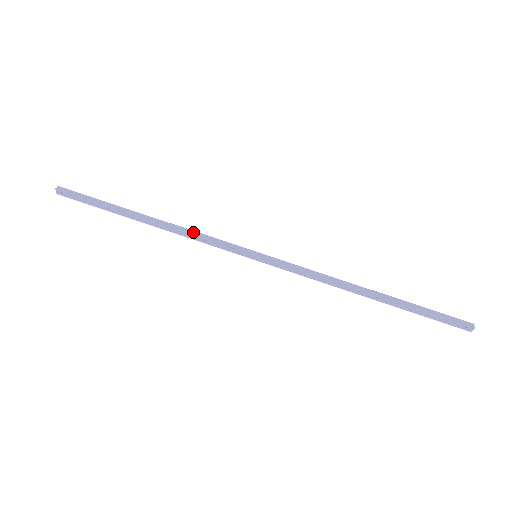
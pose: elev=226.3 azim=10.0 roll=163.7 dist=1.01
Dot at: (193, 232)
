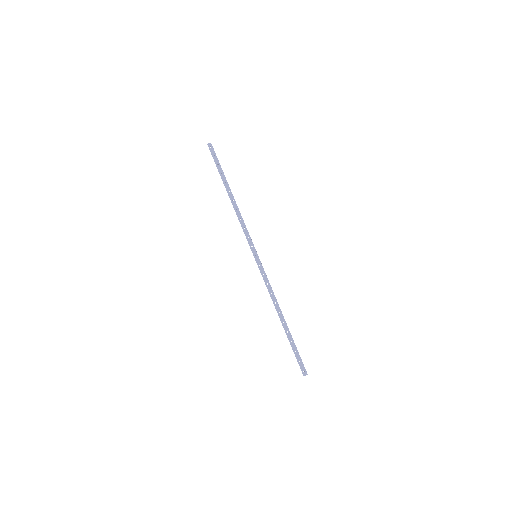
Dot at: (243, 220)
